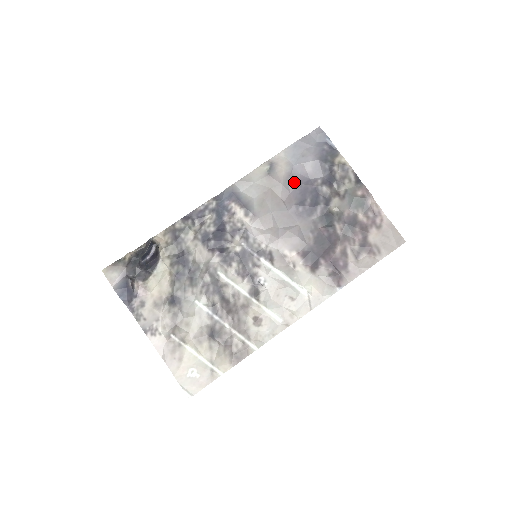
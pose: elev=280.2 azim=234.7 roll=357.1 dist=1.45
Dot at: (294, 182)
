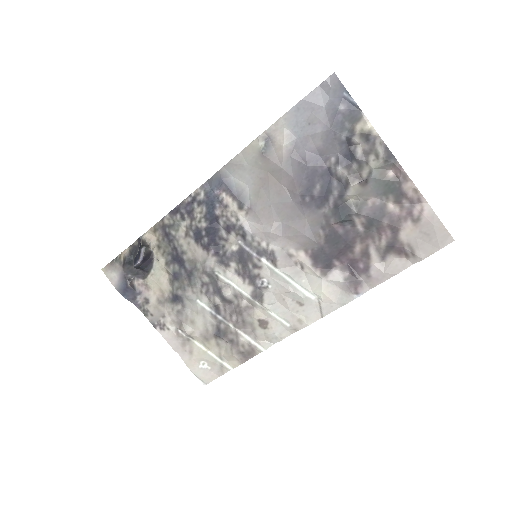
Dot at: (298, 163)
